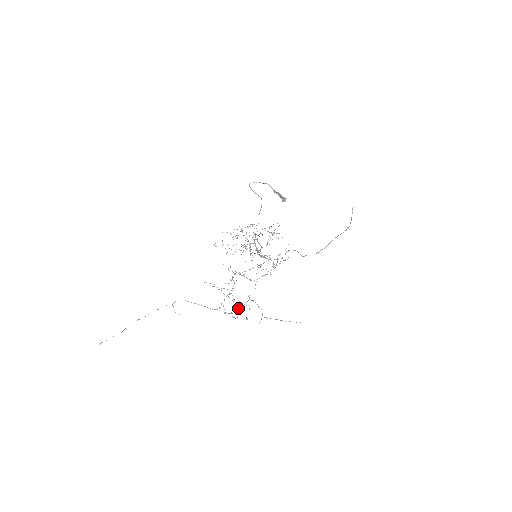
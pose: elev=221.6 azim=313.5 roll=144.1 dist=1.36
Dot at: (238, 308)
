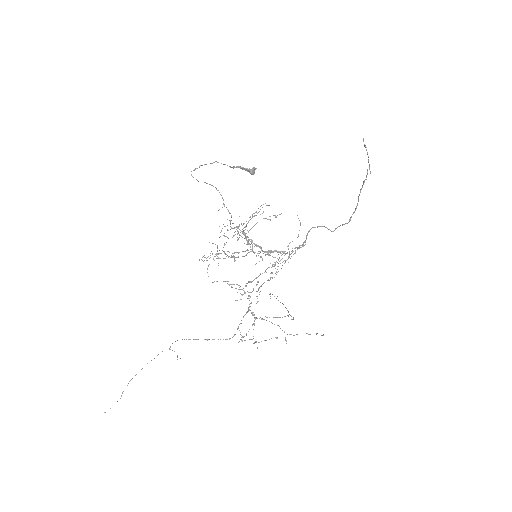
Dot at: occluded
